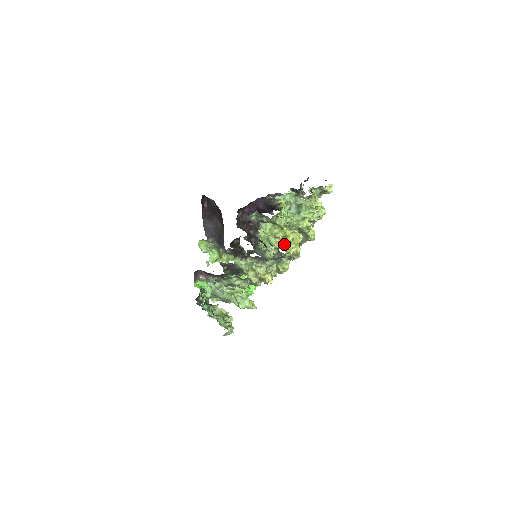
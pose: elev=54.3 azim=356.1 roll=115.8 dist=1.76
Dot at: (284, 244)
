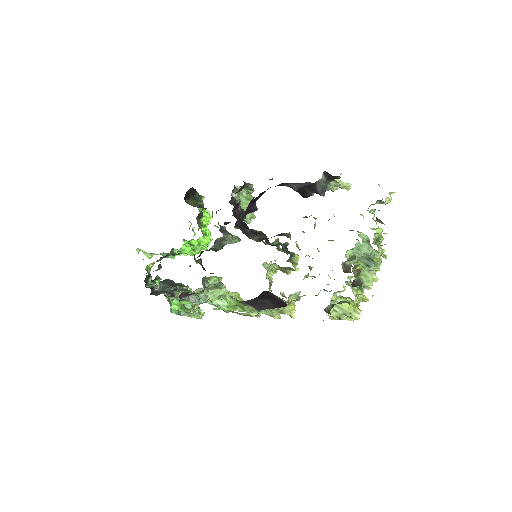
Dot at: (350, 316)
